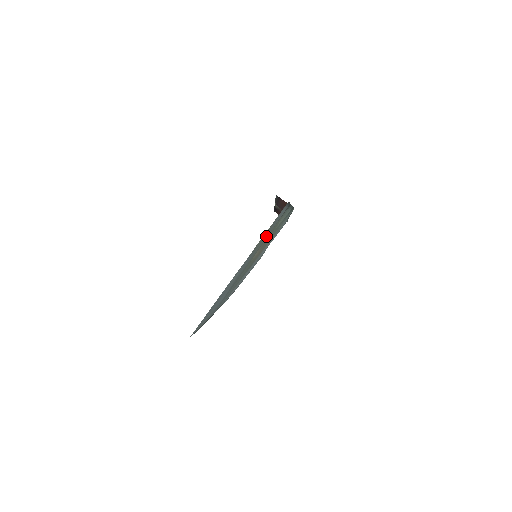
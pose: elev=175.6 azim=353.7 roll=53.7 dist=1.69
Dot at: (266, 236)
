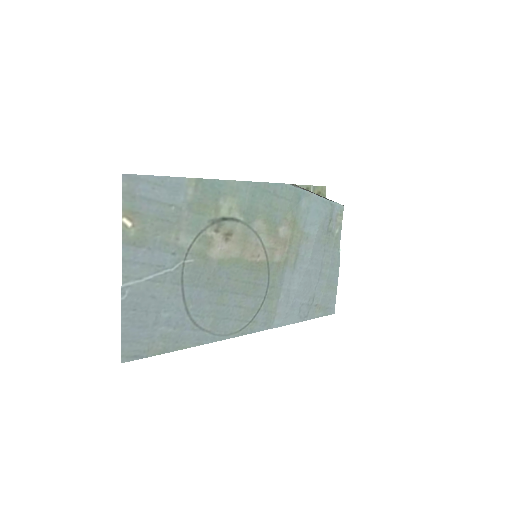
Dot at: (181, 224)
